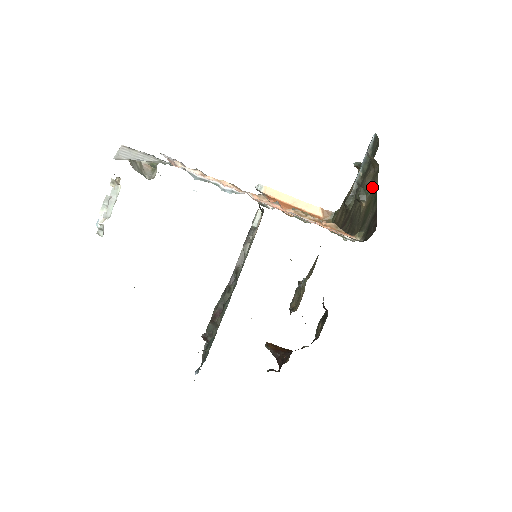
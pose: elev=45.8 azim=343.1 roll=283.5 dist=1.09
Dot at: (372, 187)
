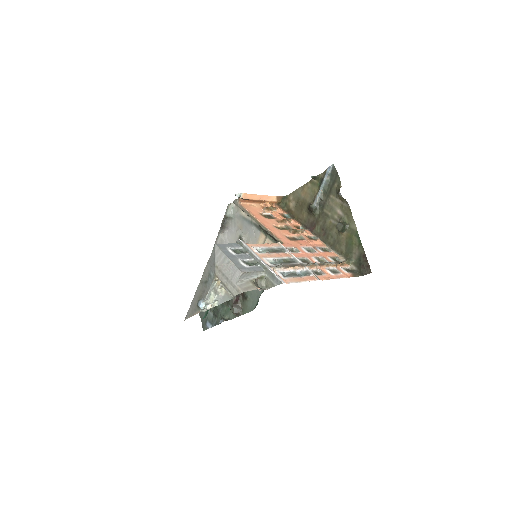
Dot at: (348, 222)
